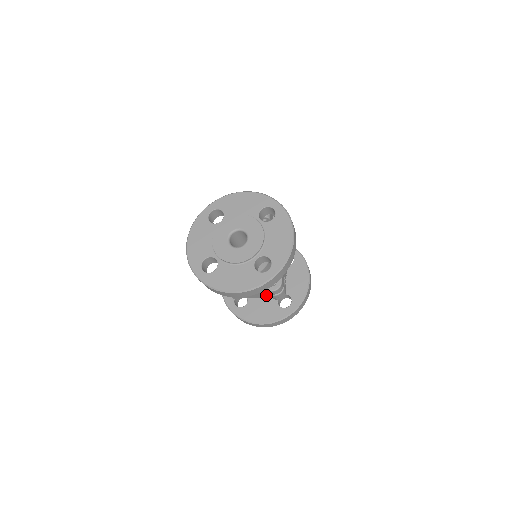
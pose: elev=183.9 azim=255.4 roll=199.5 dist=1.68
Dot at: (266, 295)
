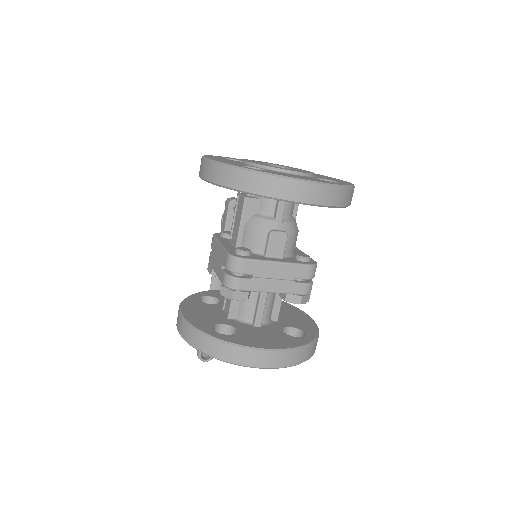
Dot at: (293, 282)
